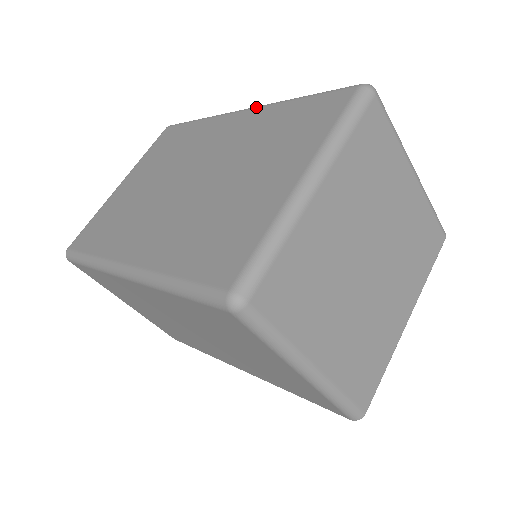
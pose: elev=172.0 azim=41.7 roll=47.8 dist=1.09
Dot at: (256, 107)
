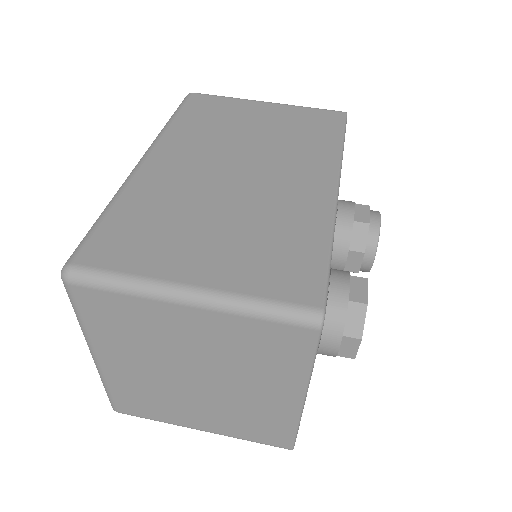
Dot at: occluded
